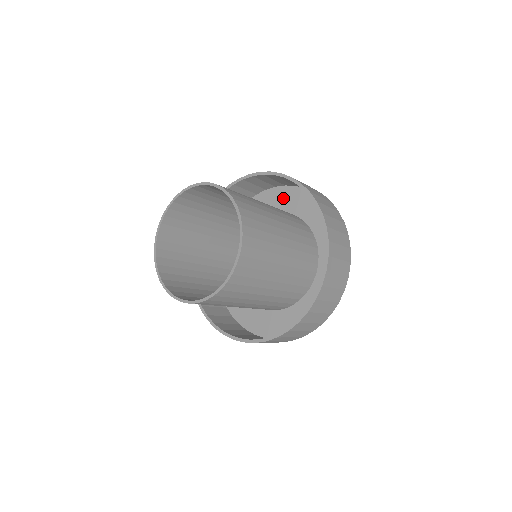
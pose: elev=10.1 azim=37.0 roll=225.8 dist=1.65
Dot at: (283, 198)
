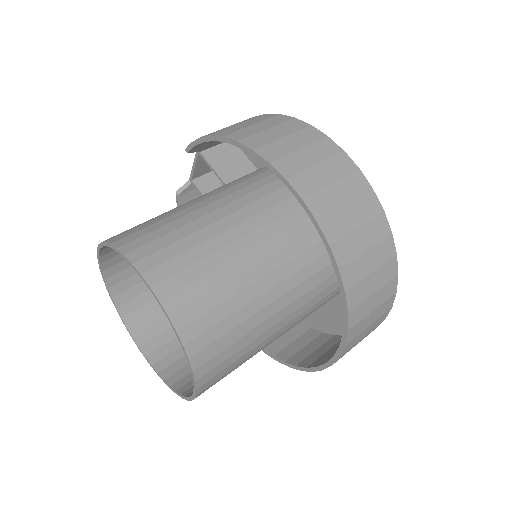
Dot at: occluded
